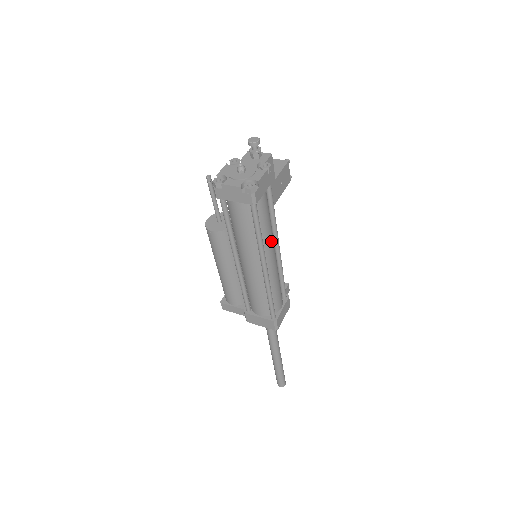
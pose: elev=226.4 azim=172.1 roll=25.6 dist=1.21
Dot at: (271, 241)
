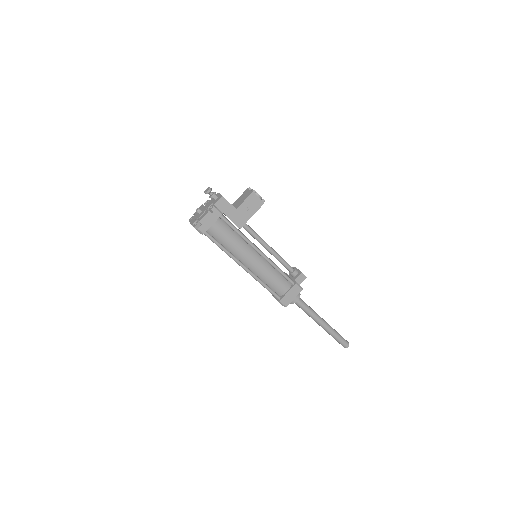
Dot at: (243, 251)
